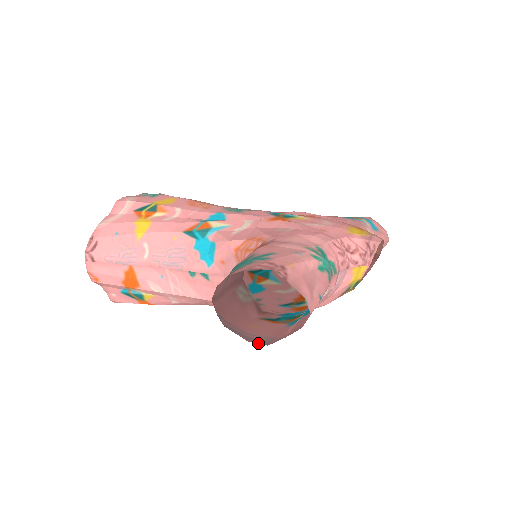
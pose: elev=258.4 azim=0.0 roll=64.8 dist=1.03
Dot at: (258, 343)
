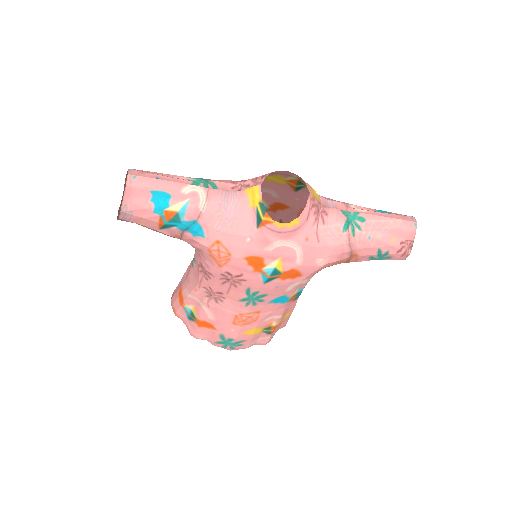
Dot at: (120, 215)
